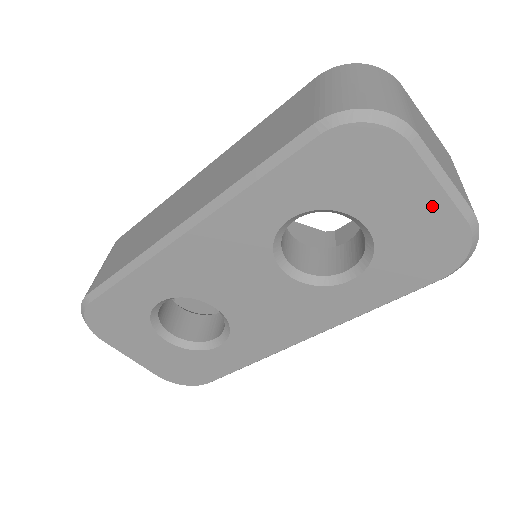
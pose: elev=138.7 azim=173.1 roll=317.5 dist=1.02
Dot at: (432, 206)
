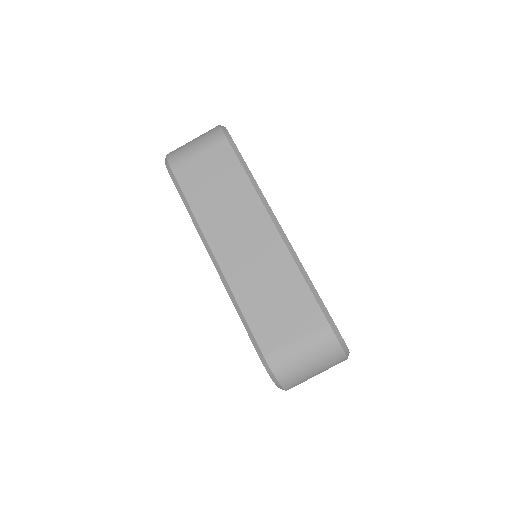
Dot at: occluded
